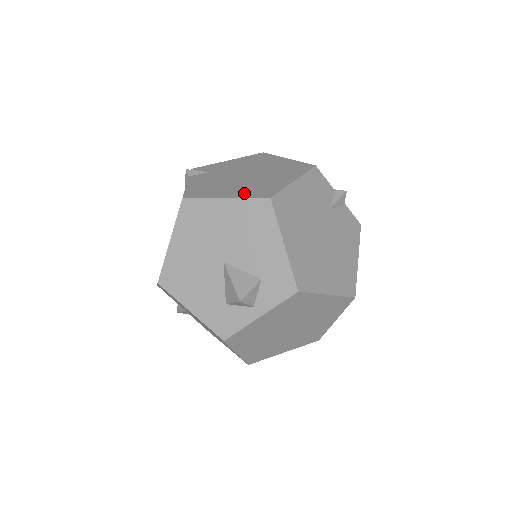
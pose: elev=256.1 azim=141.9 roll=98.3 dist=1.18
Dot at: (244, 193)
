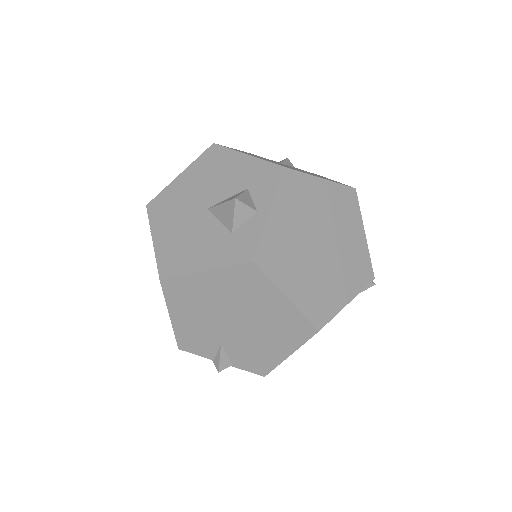
Dot at: occluded
